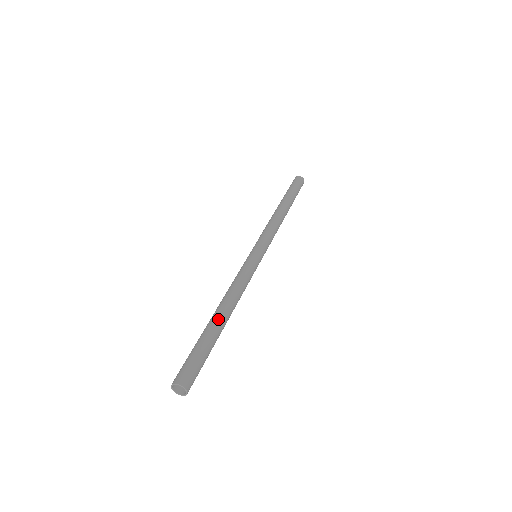
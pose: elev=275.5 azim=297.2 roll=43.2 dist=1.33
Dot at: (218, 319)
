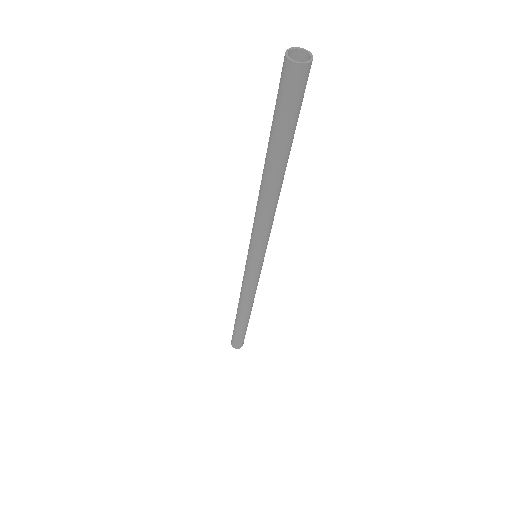
Dot at: occluded
